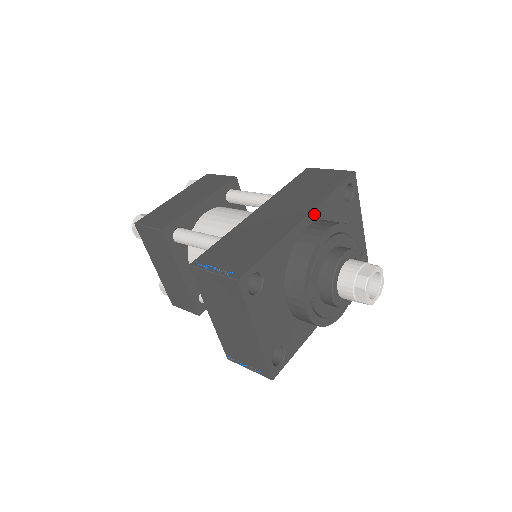
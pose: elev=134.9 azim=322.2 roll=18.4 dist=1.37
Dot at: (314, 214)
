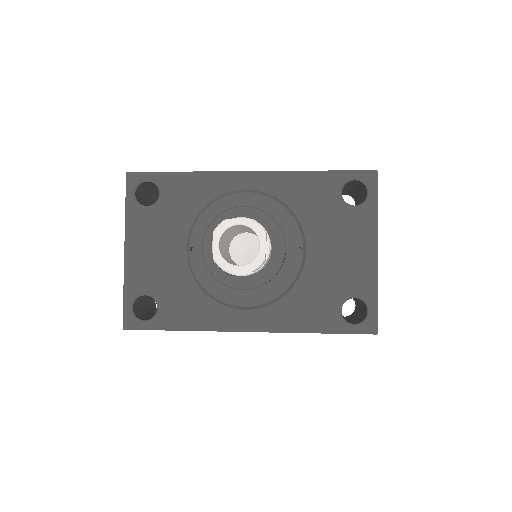
Dot at: (270, 177)
